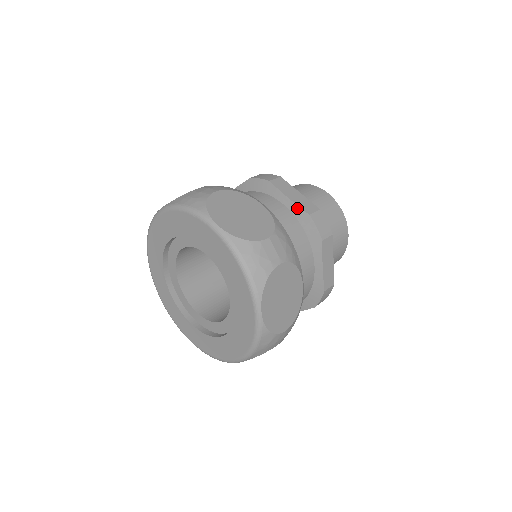
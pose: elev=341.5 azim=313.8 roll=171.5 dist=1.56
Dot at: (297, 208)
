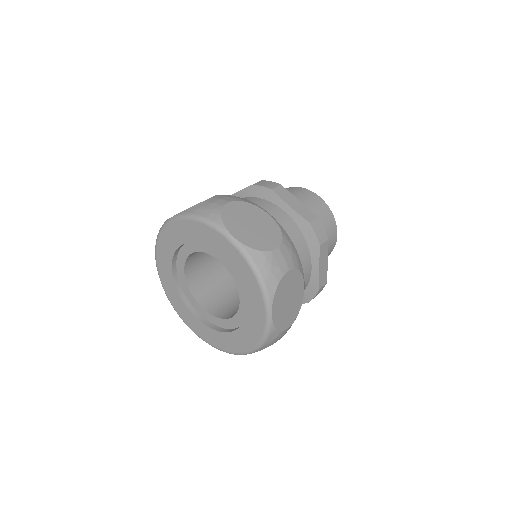
Dot at: (298, 216)
